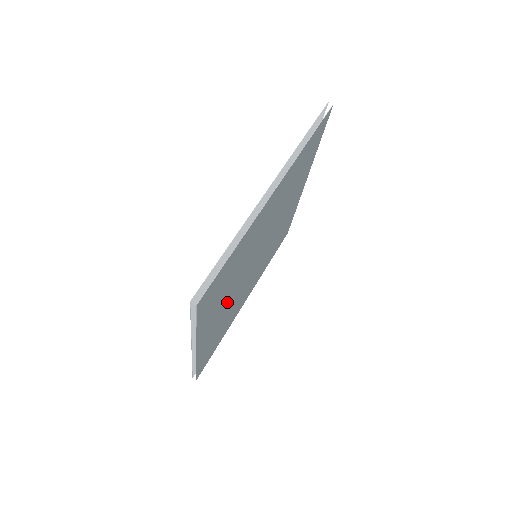
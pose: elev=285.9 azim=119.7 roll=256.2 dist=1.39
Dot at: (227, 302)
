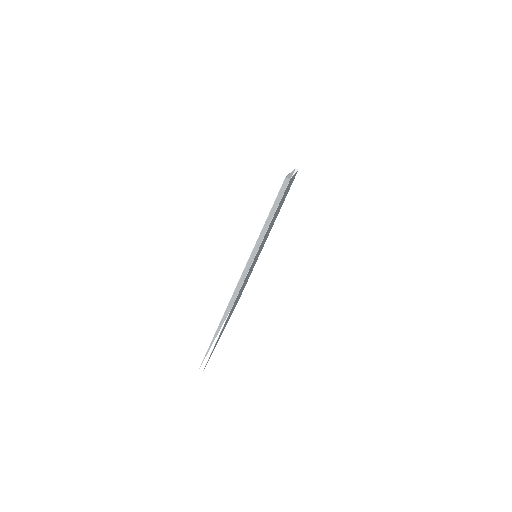
Dot at: occluded
